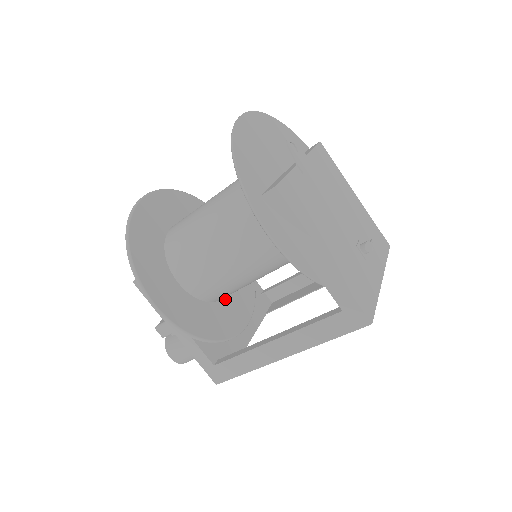
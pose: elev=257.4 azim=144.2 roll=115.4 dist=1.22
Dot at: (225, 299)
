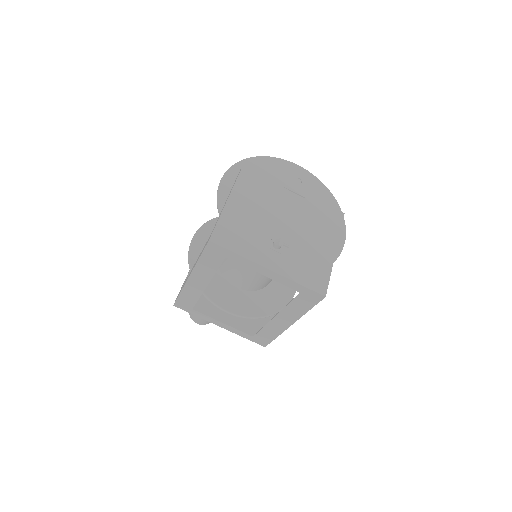
Dot at: (234, 288)
